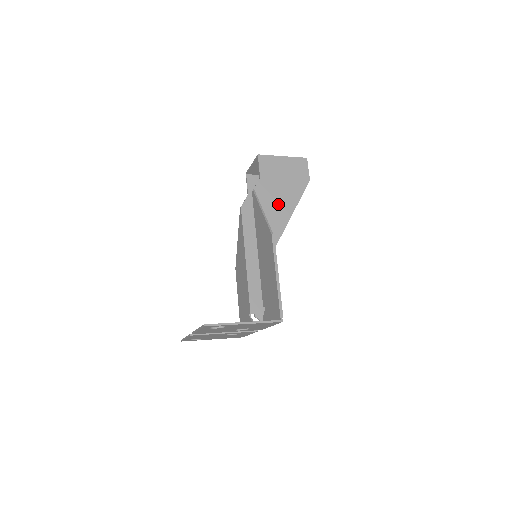
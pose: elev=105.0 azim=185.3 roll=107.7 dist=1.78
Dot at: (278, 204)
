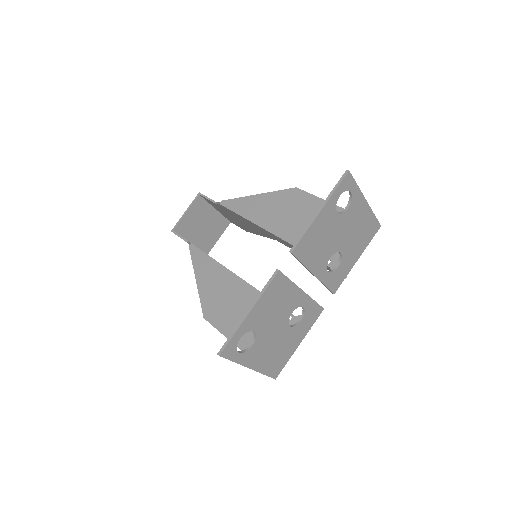
Dot at: occluded
